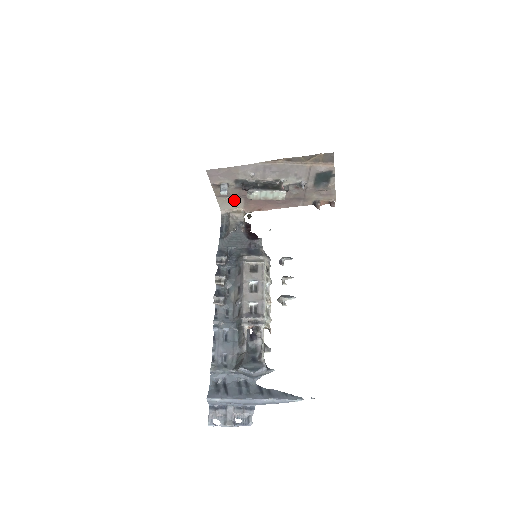
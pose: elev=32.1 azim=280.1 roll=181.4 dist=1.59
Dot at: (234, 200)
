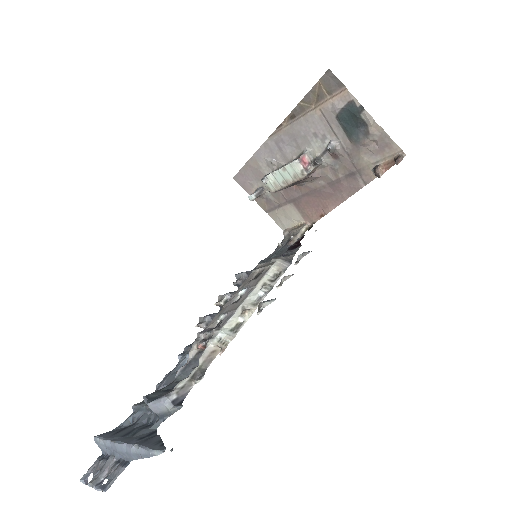
Dot at: (286, 210)
